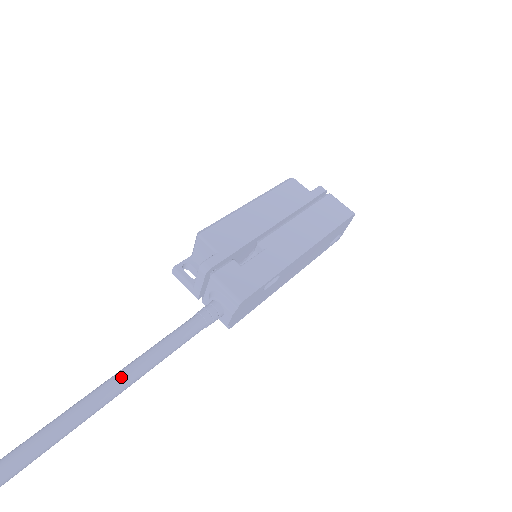
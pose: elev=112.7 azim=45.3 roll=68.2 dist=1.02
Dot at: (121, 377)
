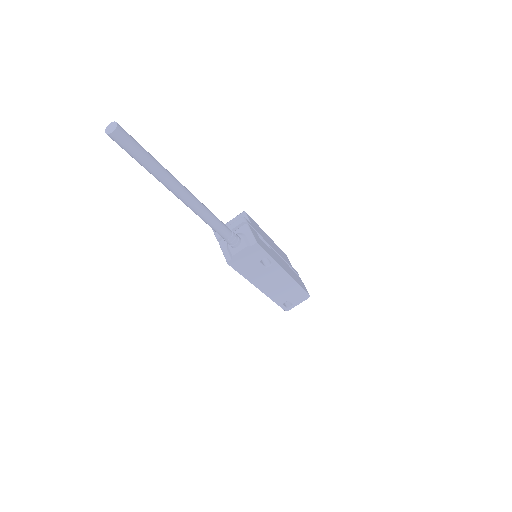
Dot at: (194, 196)
